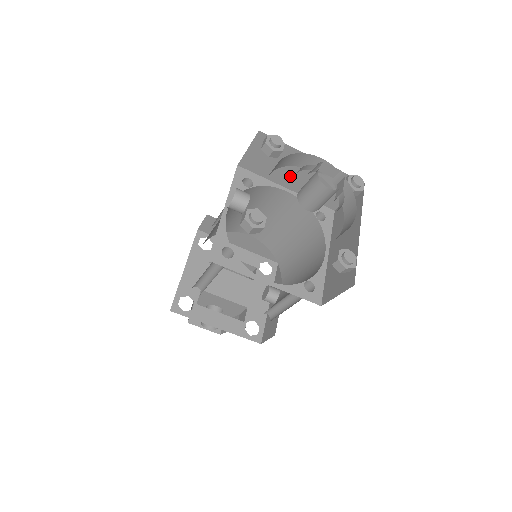
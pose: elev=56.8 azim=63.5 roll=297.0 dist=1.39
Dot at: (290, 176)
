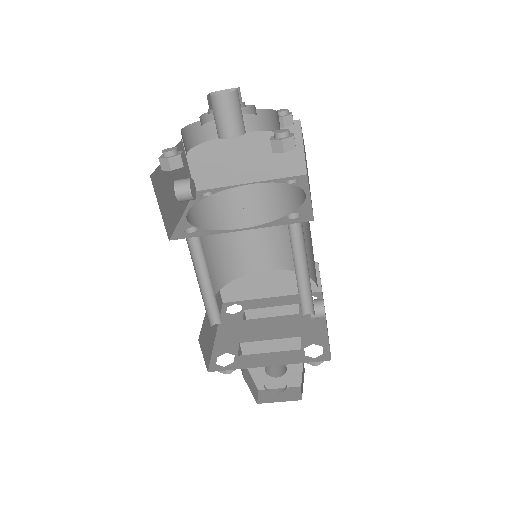
Dot at: (240, 167)
